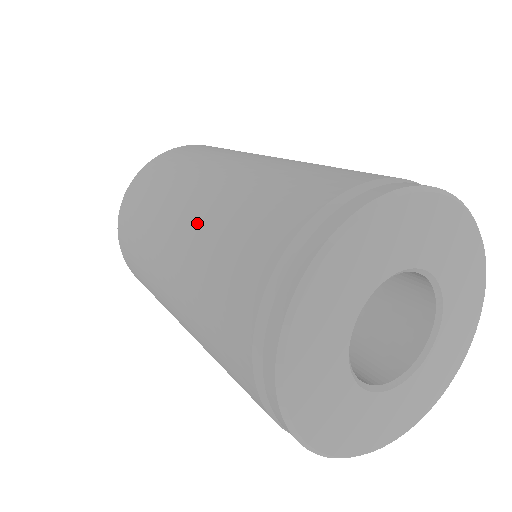
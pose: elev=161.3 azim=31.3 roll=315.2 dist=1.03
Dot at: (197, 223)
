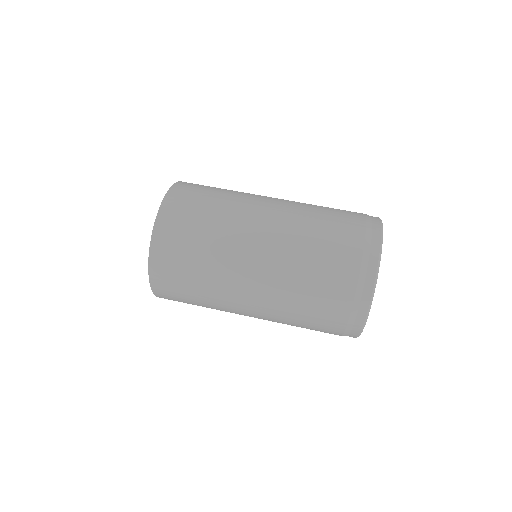
Dot at: (271, 310)
